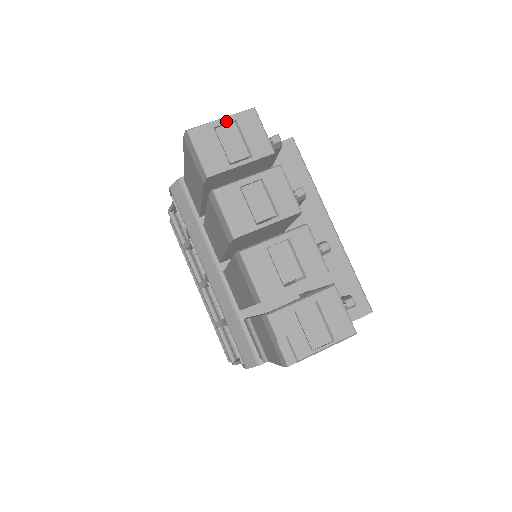
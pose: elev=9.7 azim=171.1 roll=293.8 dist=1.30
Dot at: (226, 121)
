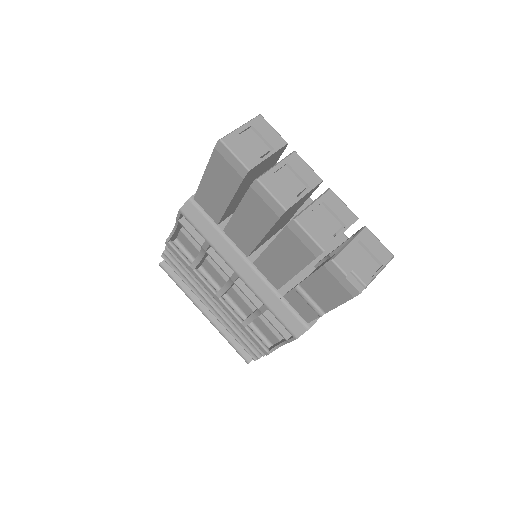
Dot at: (245, 127)
